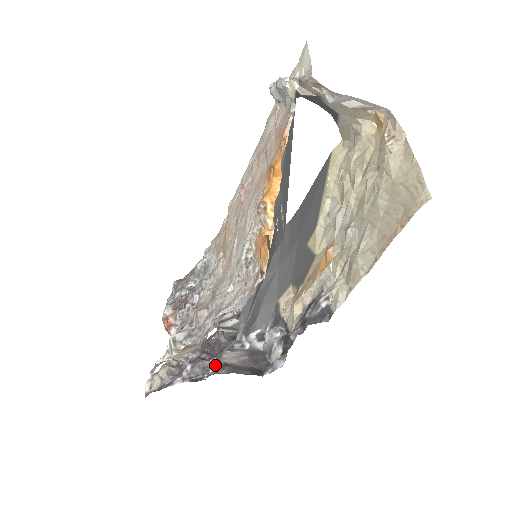
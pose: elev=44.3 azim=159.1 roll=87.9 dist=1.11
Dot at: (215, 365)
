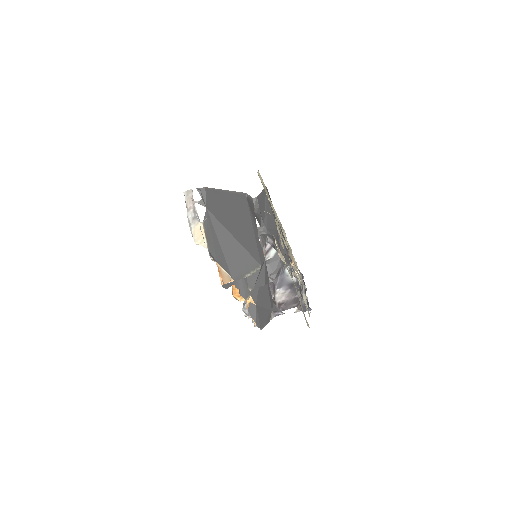
Dot at: occluded
